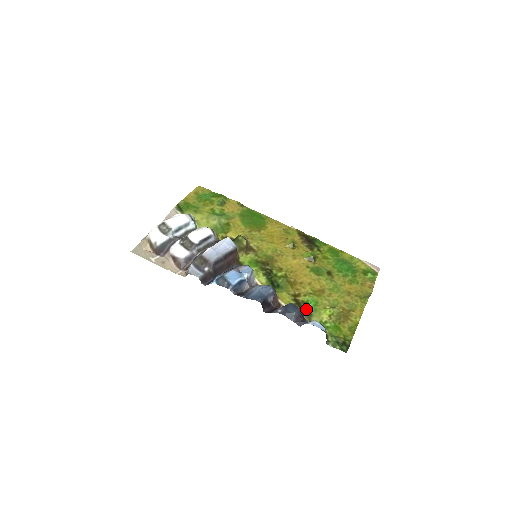
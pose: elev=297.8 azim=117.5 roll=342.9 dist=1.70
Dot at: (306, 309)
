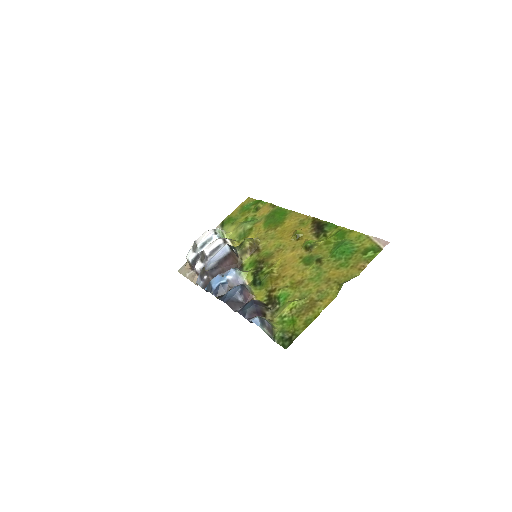
Dot at: (275, 304)
